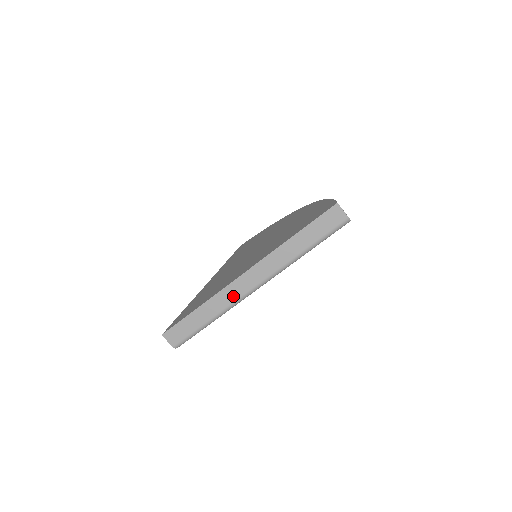
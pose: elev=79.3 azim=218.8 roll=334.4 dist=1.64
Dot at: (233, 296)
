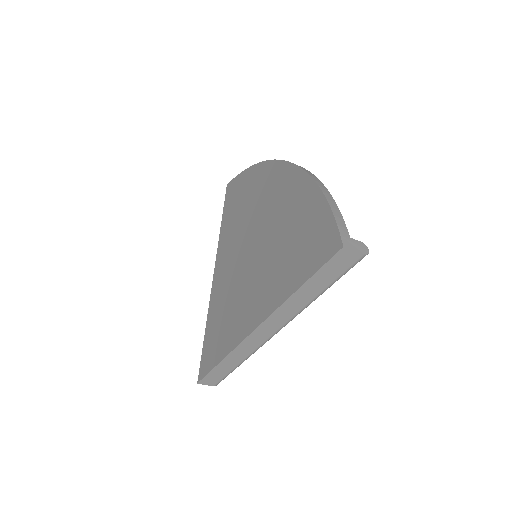
Dot at: (253, 346)
